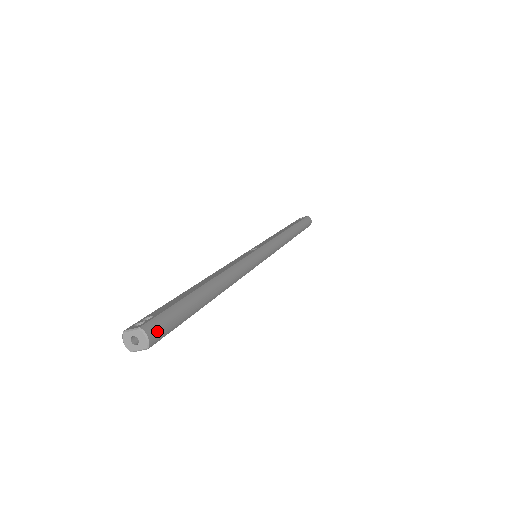
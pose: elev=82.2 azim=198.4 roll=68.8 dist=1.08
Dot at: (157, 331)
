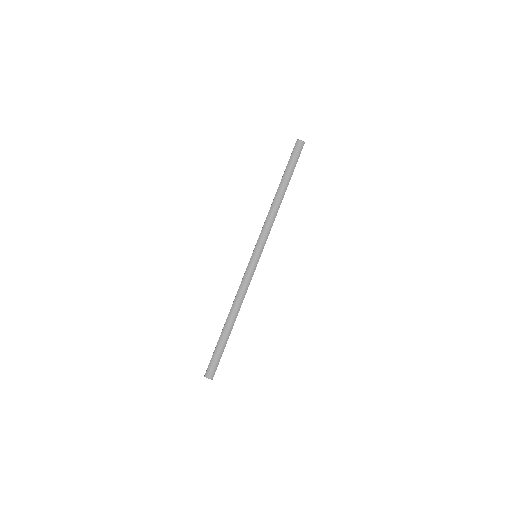
Dot at: (211, 372)
